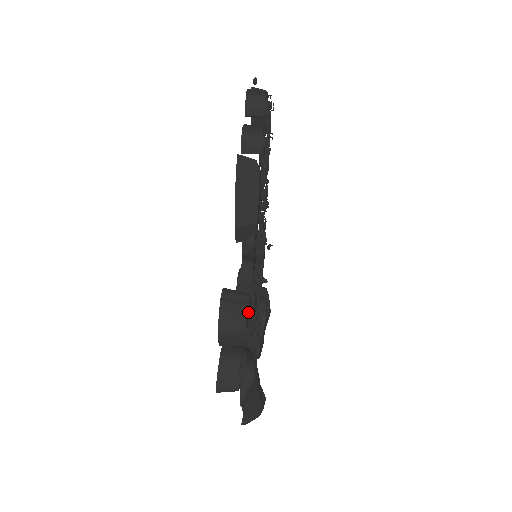
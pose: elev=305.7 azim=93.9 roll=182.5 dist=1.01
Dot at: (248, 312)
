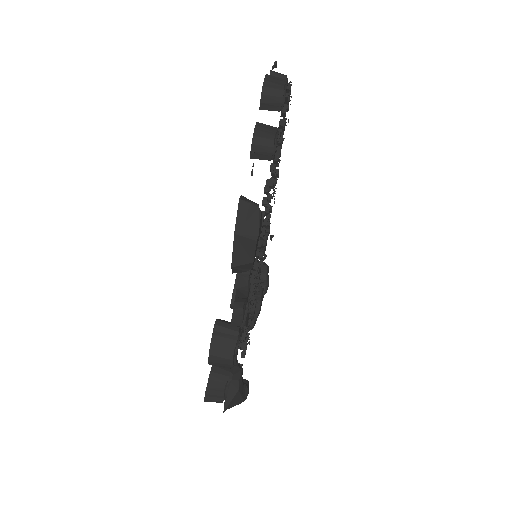
Dot at: (236, 346)
